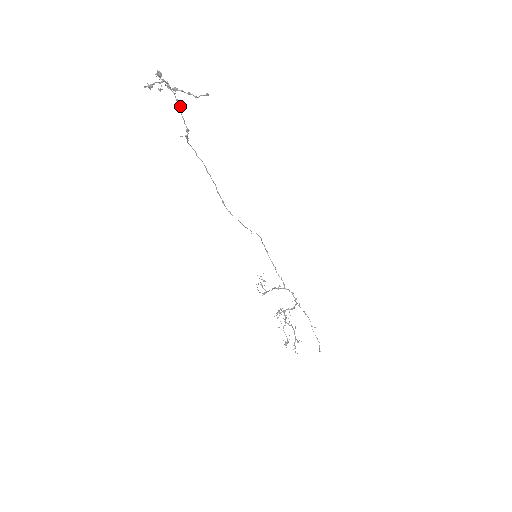
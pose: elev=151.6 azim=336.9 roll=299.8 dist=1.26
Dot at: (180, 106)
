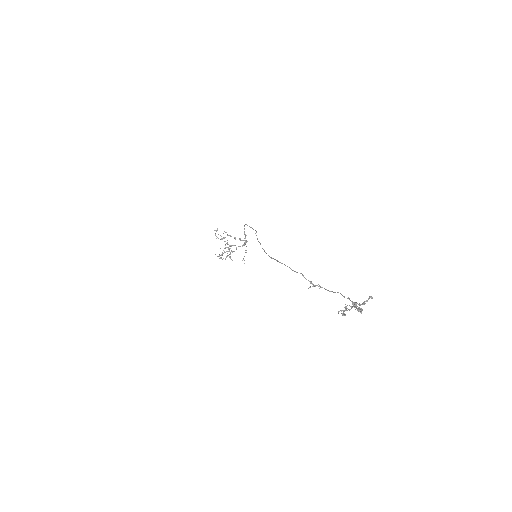
Dot at: occluded
